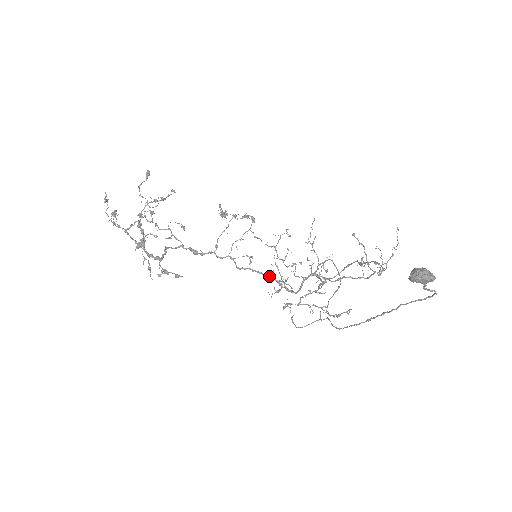
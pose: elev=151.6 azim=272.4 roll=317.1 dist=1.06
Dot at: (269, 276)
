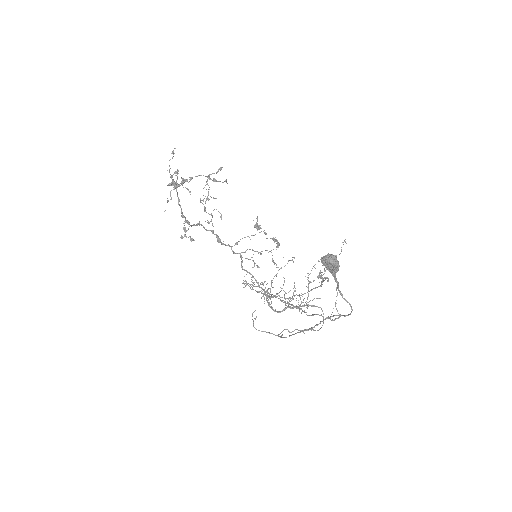
Dot at: occluded
